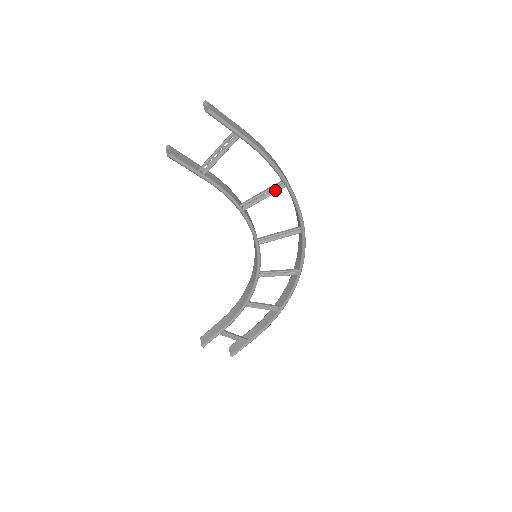
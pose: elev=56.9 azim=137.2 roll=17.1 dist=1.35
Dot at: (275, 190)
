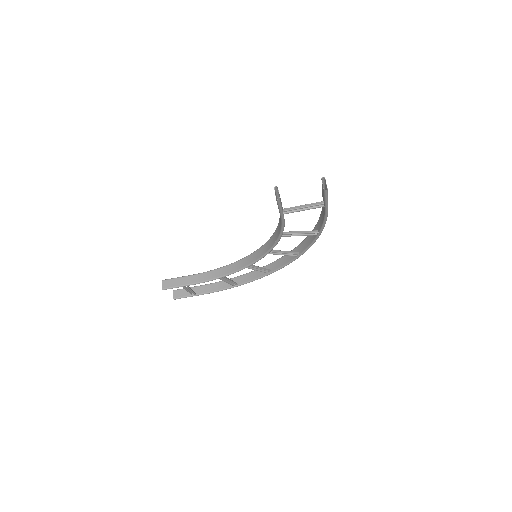
Dot at: (310, 234)
